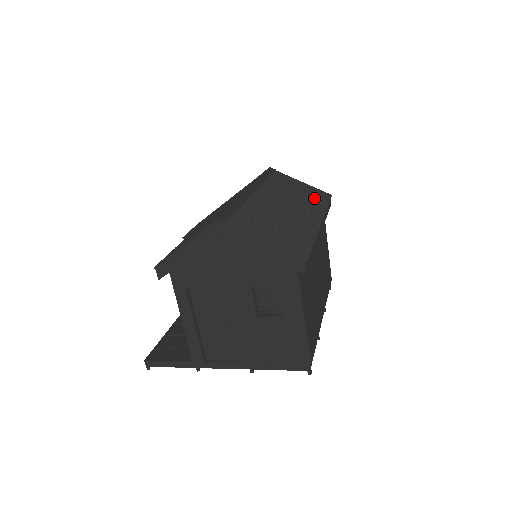
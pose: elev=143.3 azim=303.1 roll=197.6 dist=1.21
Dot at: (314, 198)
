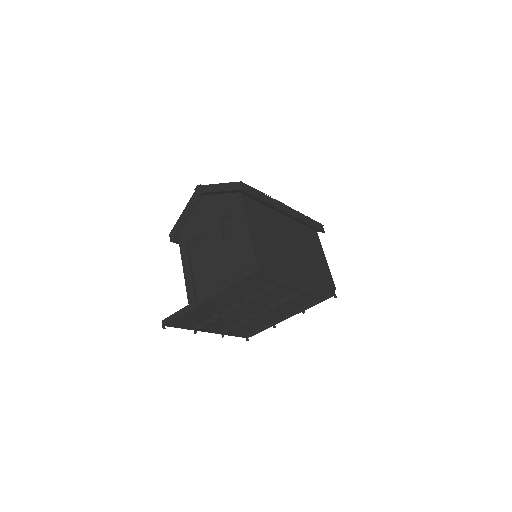
Dot at: occluded
